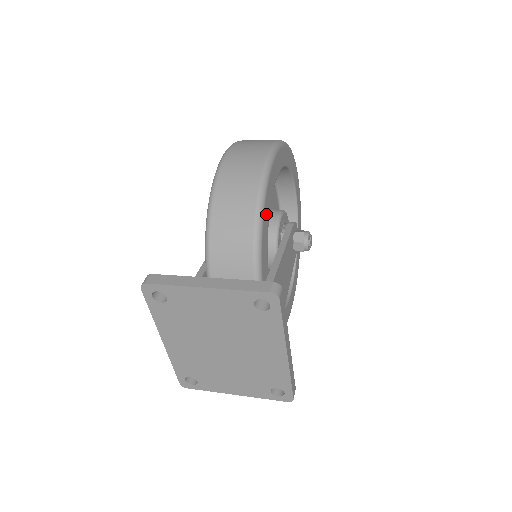
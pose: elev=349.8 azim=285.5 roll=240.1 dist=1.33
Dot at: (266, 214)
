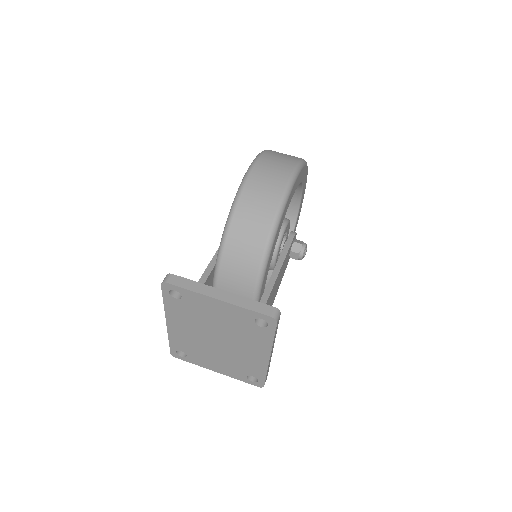
Dot at: (277, 235)
